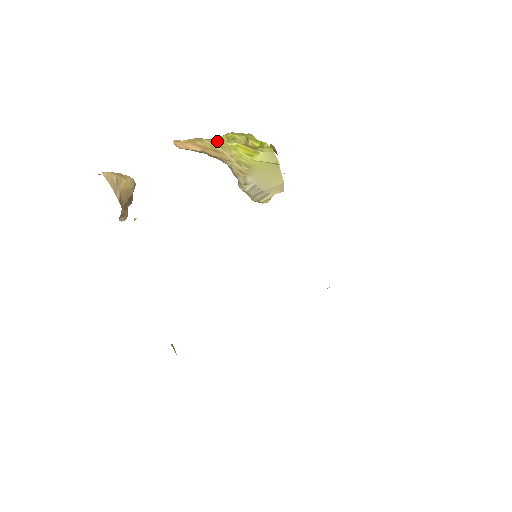
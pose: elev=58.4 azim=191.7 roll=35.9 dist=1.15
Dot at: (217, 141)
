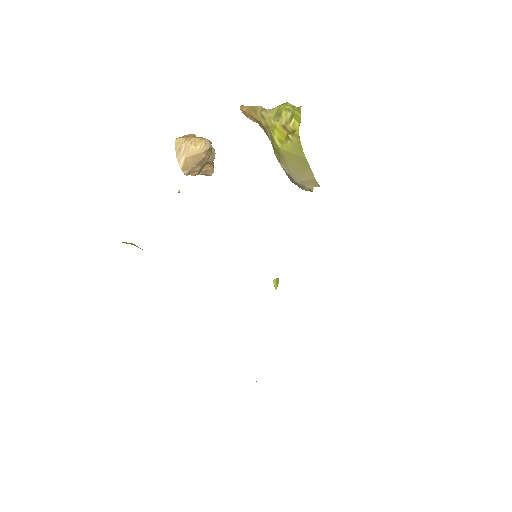
Dot at: (266, 115)
